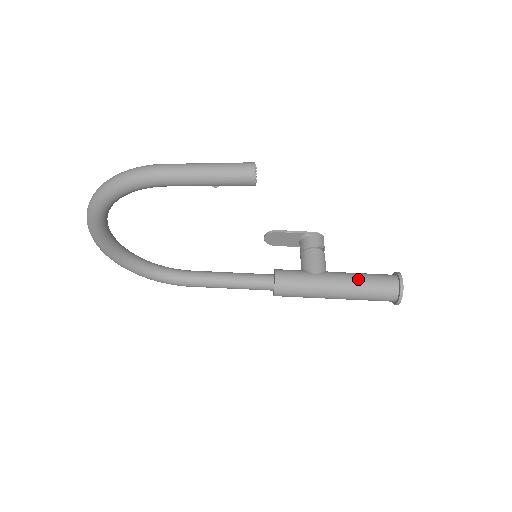
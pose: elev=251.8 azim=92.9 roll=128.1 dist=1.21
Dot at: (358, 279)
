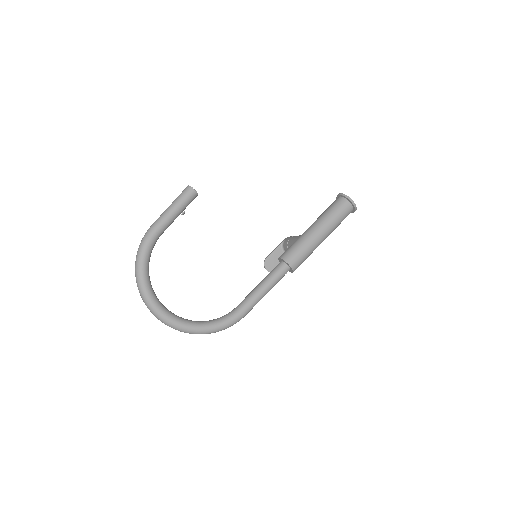
Dot at: (320, 216)
